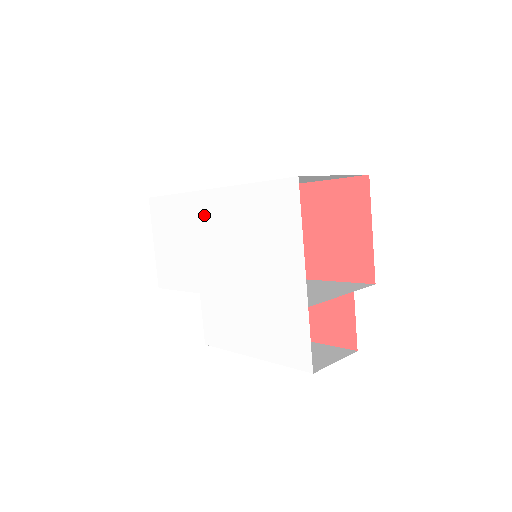
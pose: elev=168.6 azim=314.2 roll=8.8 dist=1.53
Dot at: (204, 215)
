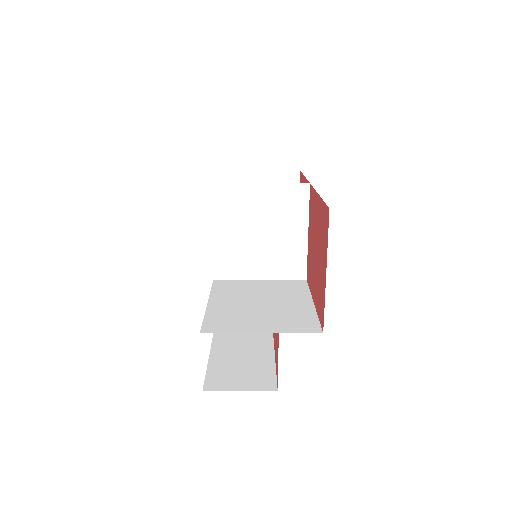
Dot at: (211, 207)
